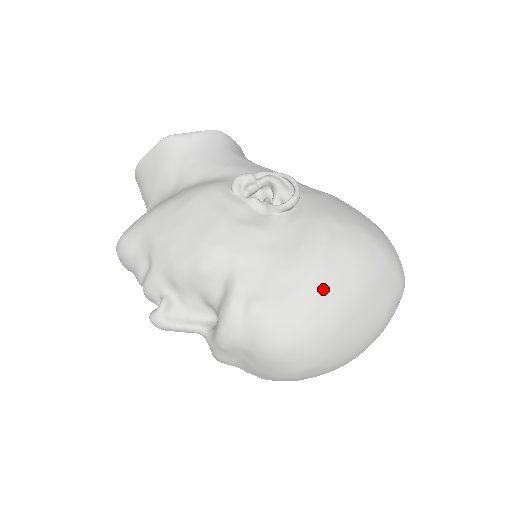
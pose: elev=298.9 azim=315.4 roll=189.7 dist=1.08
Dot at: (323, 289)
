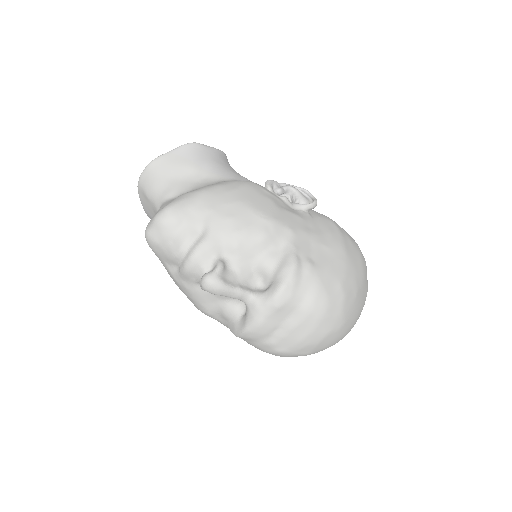
Dot at: (349, 263)
